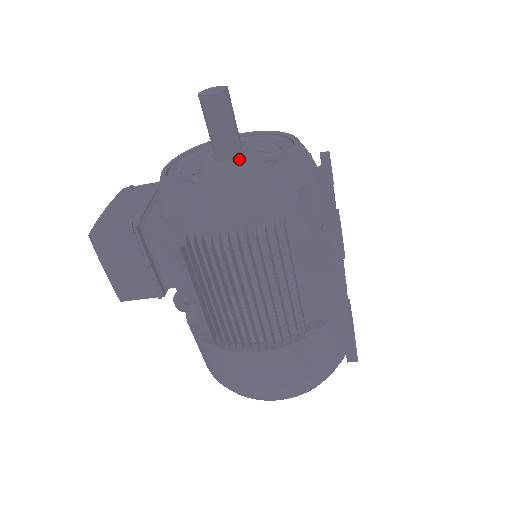
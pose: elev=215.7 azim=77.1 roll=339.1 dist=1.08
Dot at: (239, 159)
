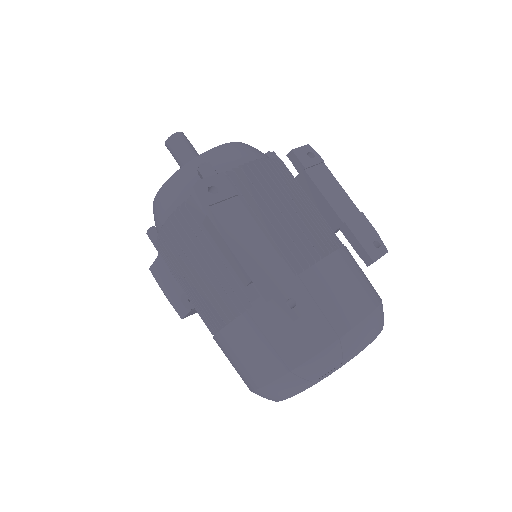
Dot at: occluded
